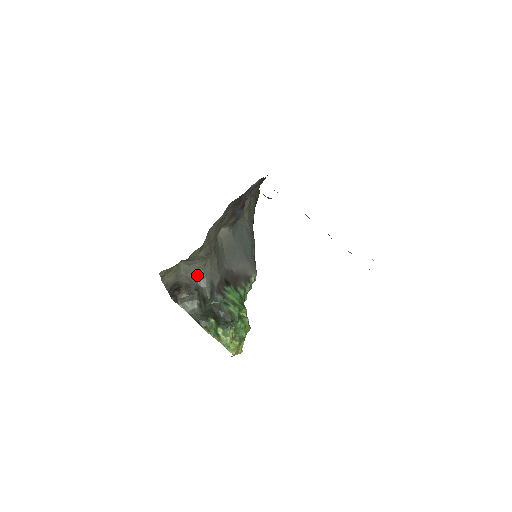
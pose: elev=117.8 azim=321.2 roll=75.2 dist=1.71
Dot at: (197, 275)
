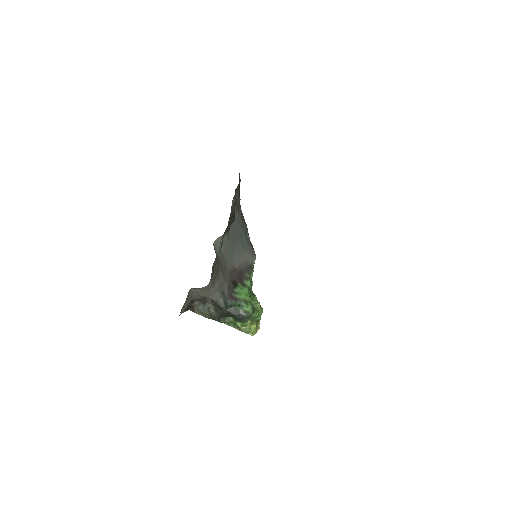
Dot at: (208, 293)
